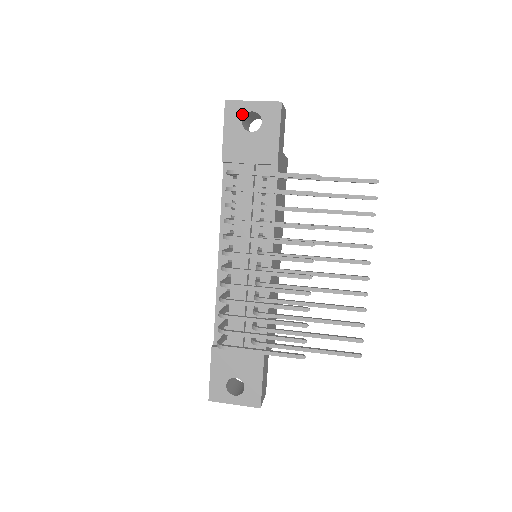
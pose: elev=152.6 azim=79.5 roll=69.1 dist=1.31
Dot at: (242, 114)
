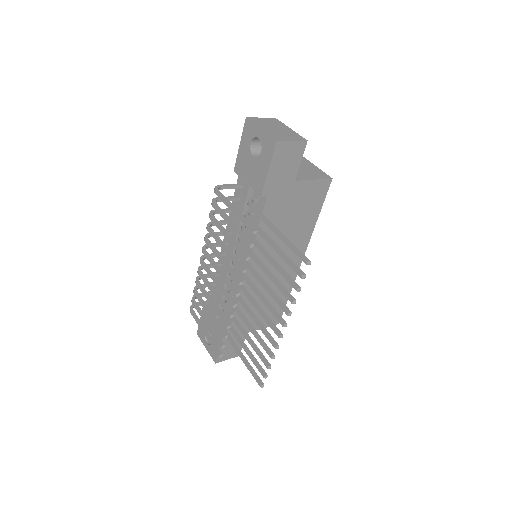
Dot at: (252, 136)
